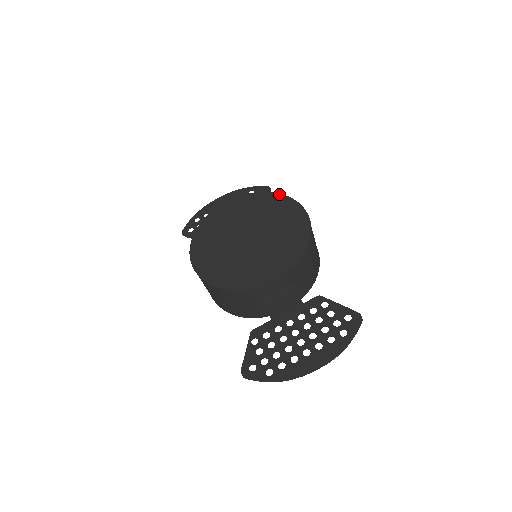
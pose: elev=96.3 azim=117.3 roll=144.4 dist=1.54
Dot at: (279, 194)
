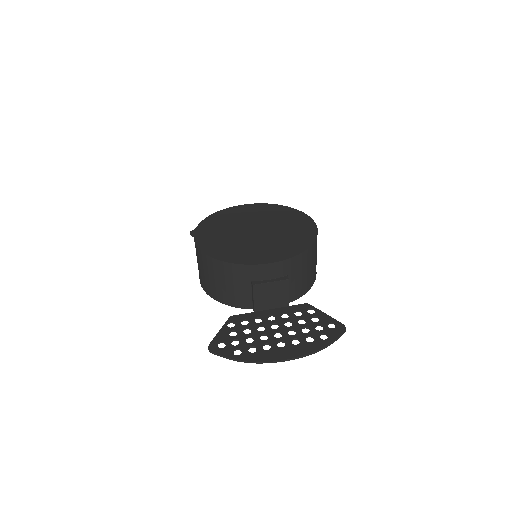
Dot at: (294, 209)
